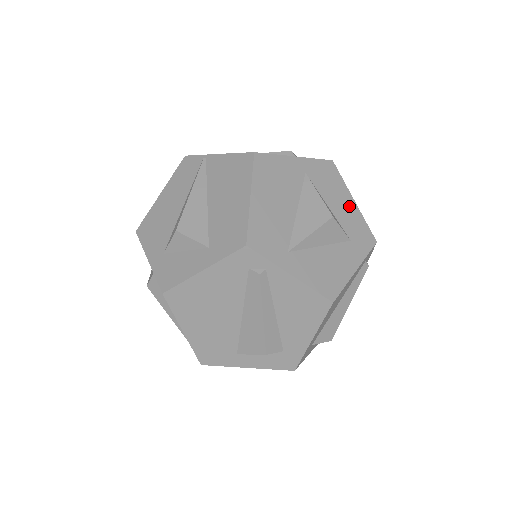
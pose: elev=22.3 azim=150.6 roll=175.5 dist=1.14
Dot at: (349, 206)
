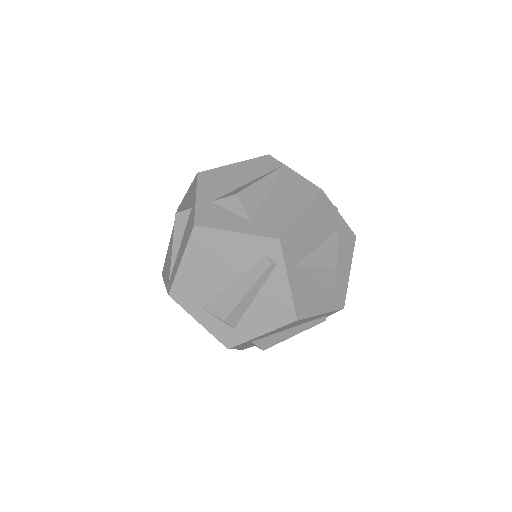
Dot at: (345, 272)
